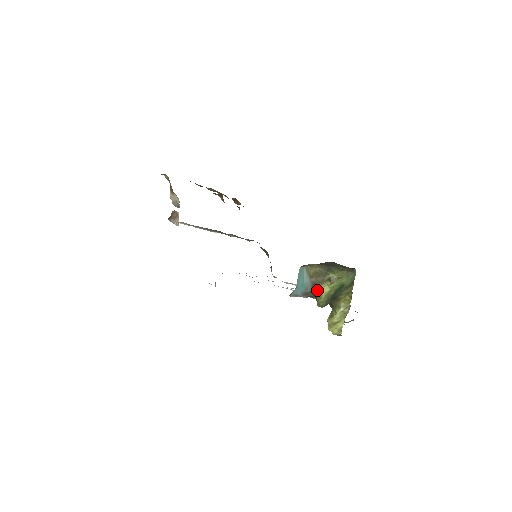
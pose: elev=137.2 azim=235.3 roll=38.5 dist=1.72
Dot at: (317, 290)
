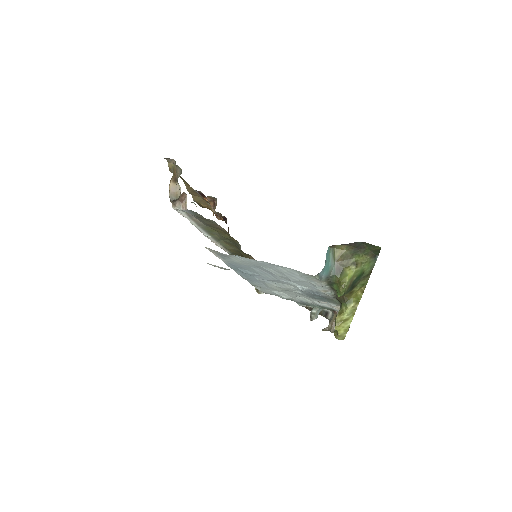
Dot at: (341, 274)
